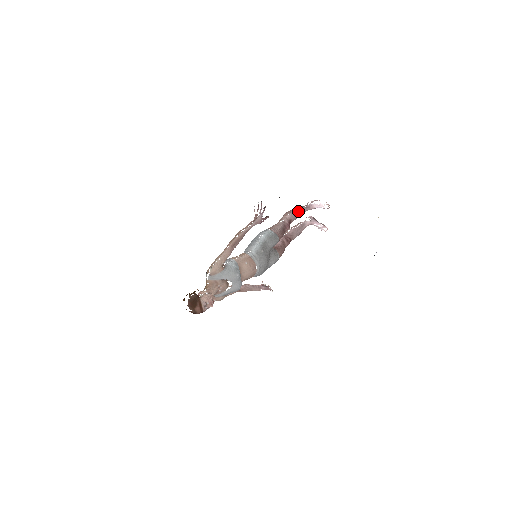
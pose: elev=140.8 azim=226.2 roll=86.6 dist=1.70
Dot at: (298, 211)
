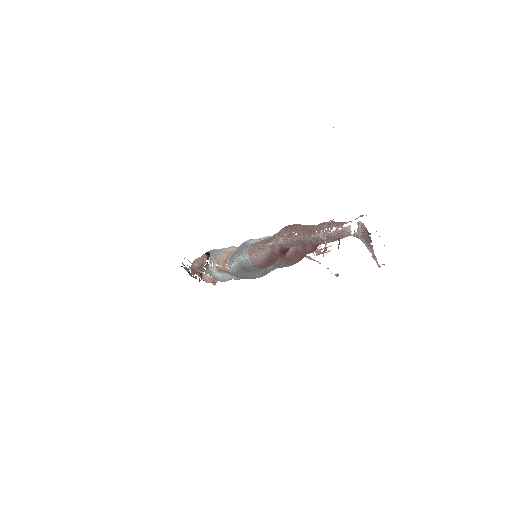
Dot at: (295, 241)
